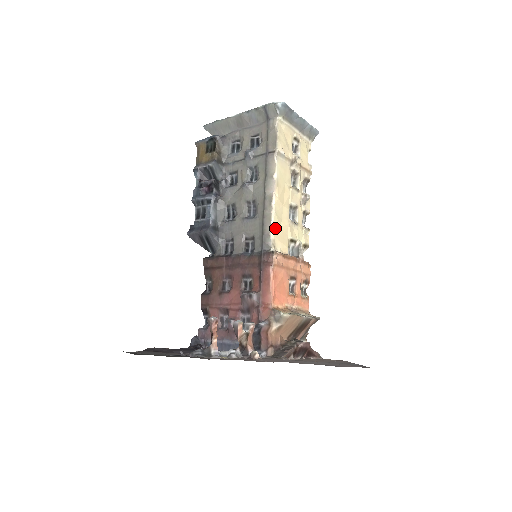
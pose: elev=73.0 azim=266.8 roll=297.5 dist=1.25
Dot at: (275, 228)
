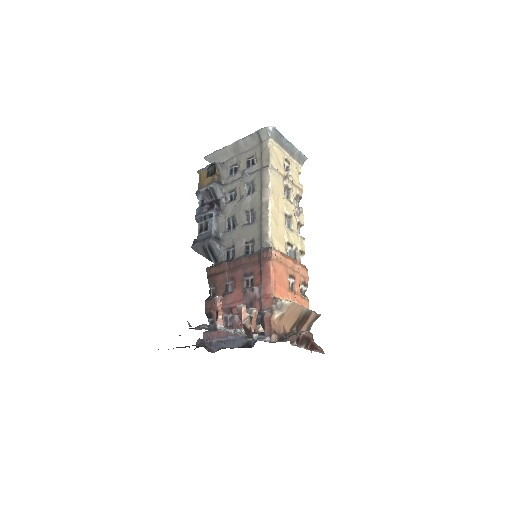
Dot at: (272, 229)
